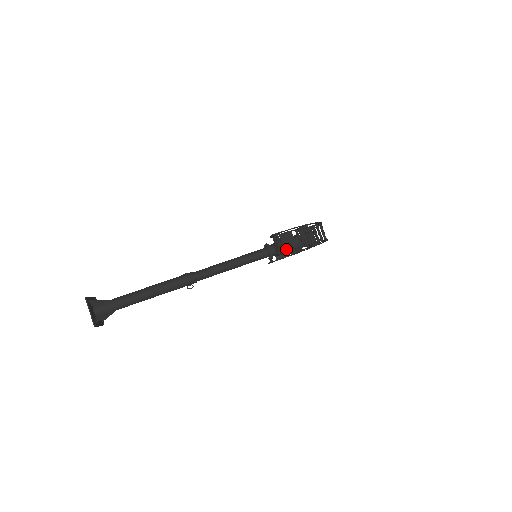
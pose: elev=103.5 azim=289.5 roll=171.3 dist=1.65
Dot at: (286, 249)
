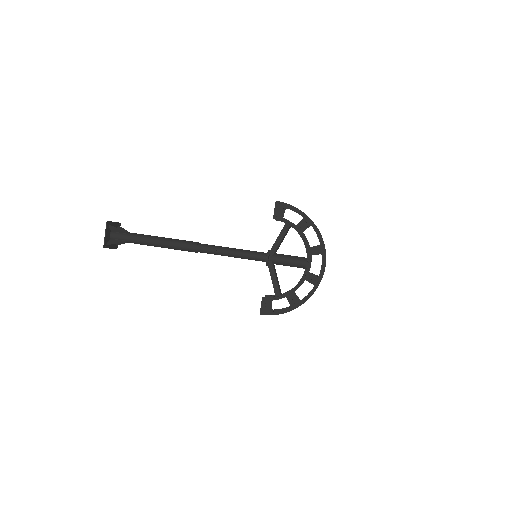
Dot at: (284, 220)
